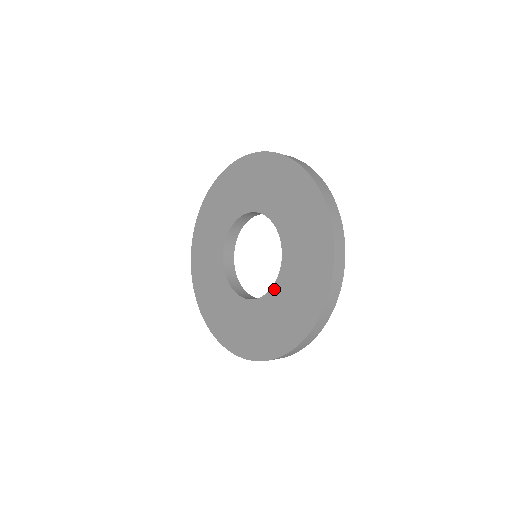
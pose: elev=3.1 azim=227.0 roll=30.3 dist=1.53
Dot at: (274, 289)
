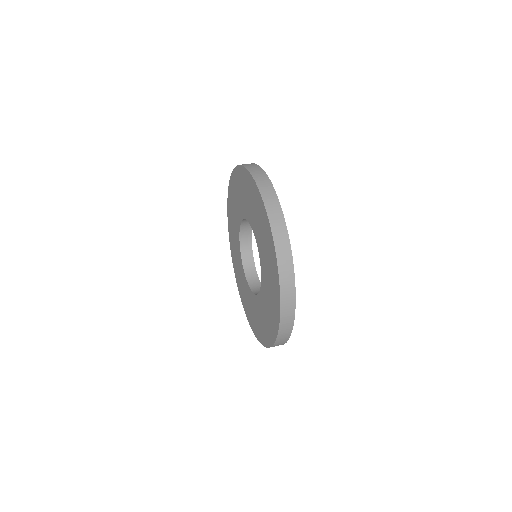
Dot at: (251, 292)
